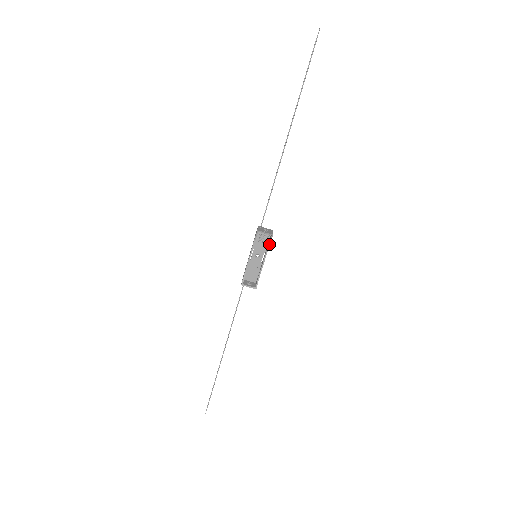
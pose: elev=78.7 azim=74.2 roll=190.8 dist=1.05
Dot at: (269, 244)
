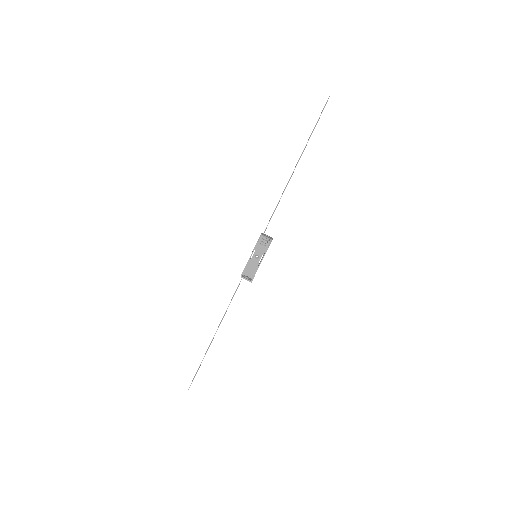
Dot at: (268, 247)
